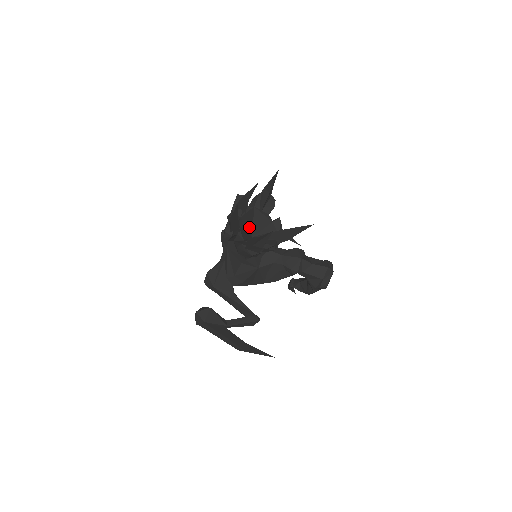
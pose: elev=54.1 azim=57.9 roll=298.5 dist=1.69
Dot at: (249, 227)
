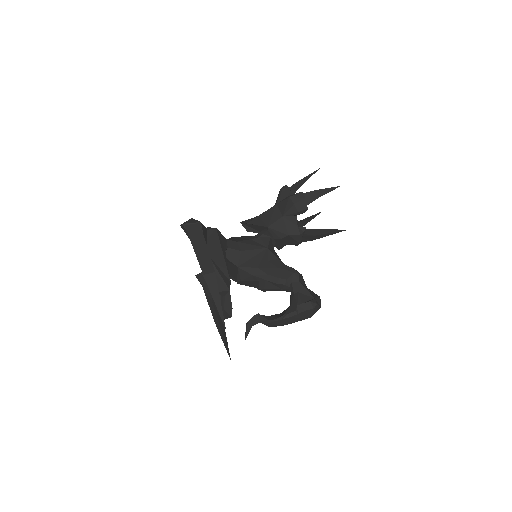
Dot at: occluded
